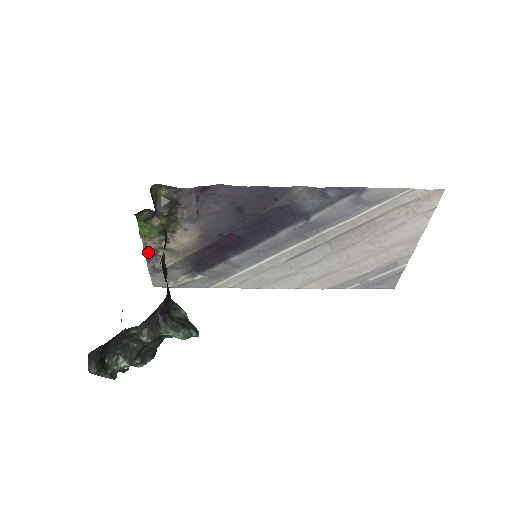
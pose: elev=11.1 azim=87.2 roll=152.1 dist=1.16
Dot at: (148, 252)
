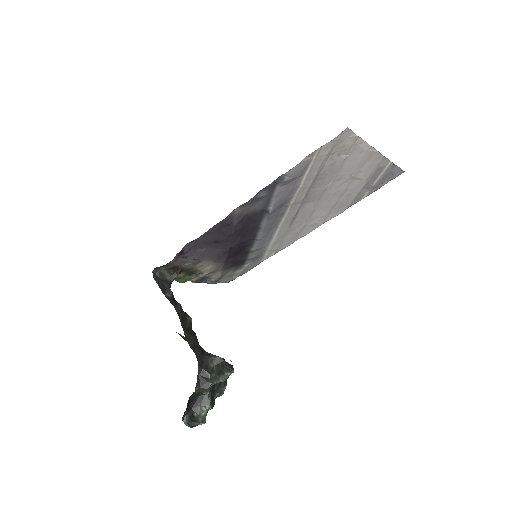
Dot at: (199, 280)
